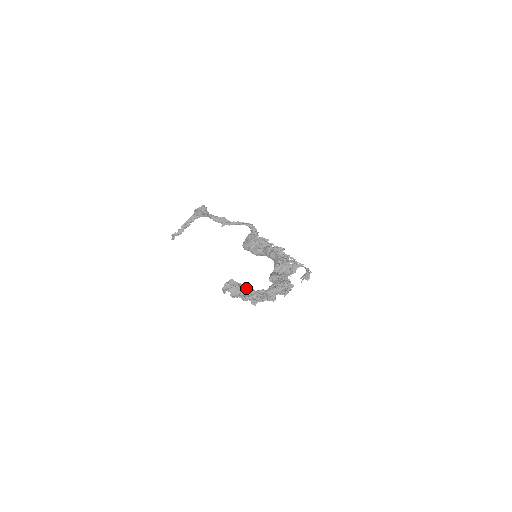
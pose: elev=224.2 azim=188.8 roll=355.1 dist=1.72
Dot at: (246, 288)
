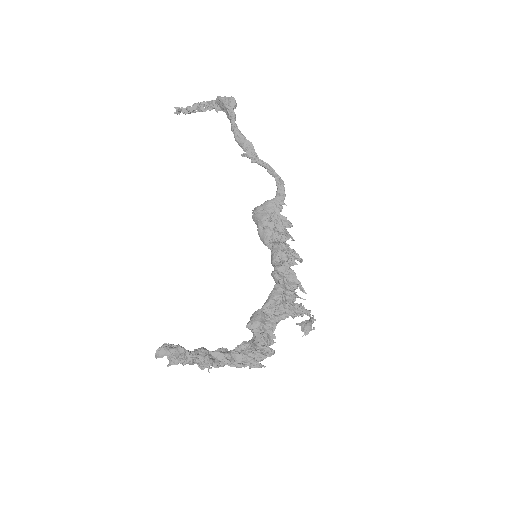
Dot at: (195, 358)
